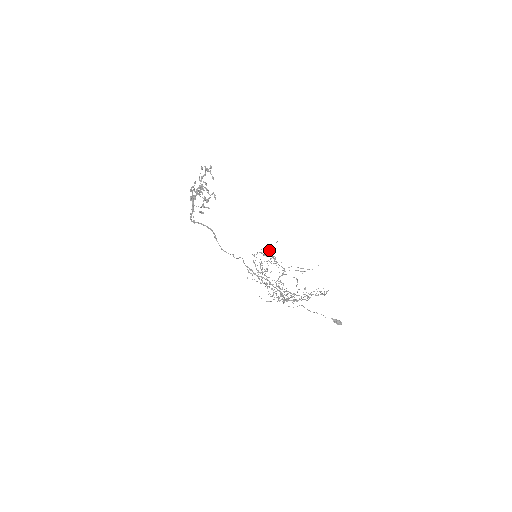
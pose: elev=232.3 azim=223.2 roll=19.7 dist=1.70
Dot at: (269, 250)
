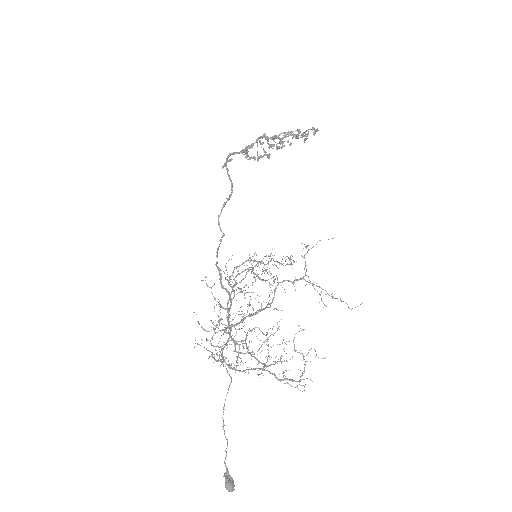
Dot at: occluded
